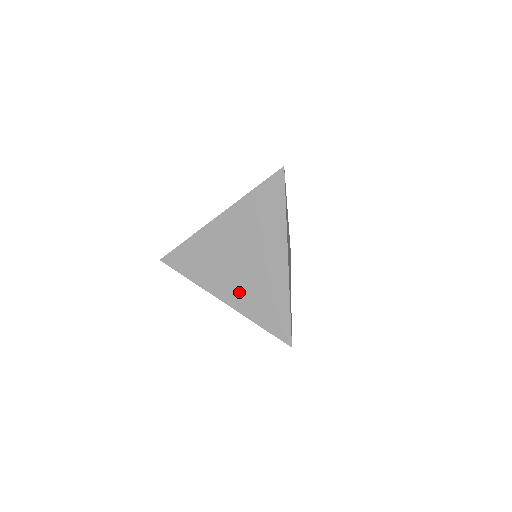
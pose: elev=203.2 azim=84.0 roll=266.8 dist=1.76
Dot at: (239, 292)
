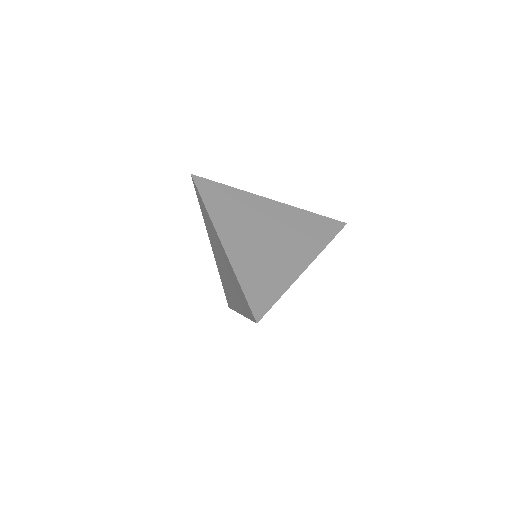
Dot at: (244, 250)
